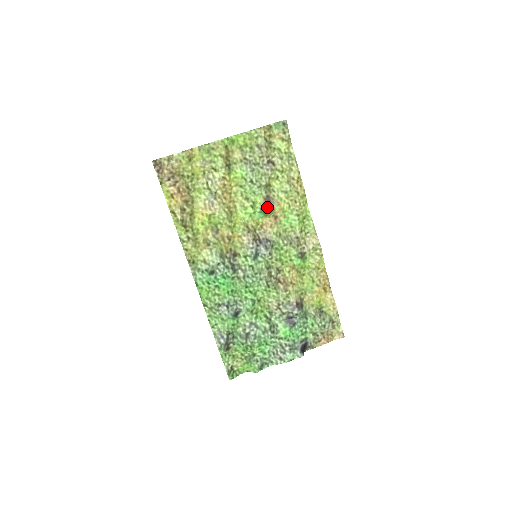
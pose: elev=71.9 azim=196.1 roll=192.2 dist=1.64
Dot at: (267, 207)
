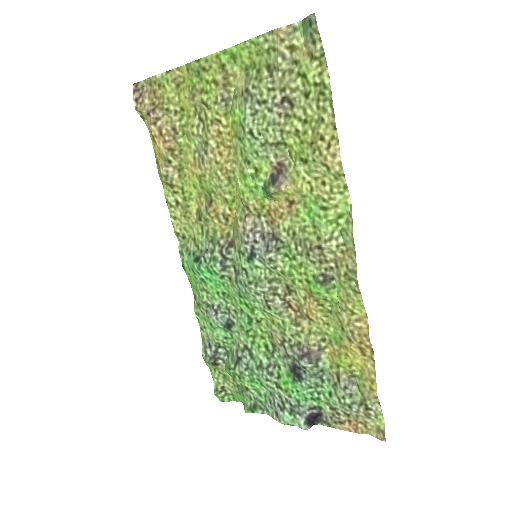
Dot at: (272, 182)
